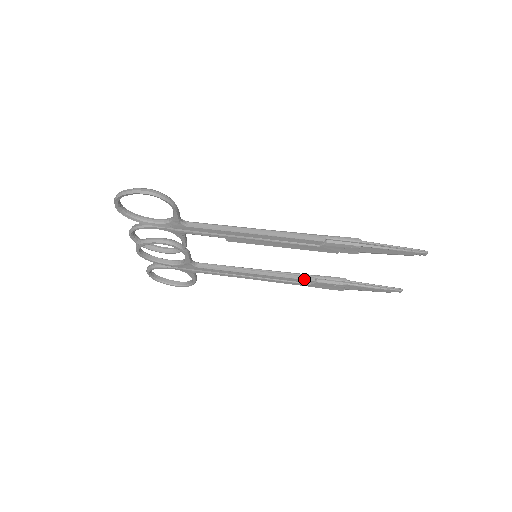
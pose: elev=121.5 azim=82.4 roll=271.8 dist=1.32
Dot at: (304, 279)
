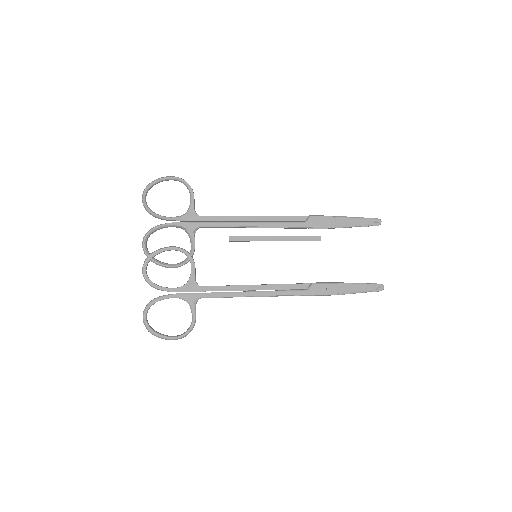
Dot at: (301, 283)
